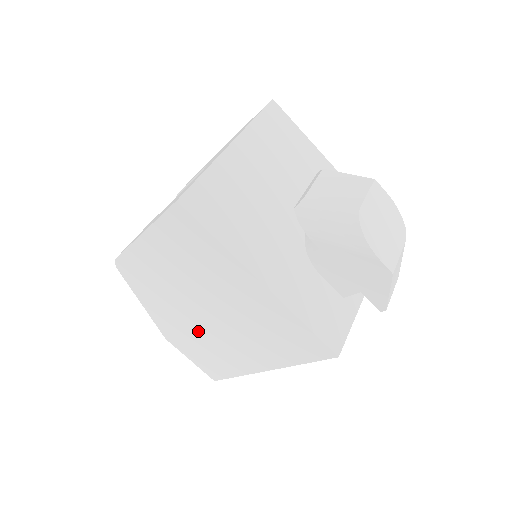
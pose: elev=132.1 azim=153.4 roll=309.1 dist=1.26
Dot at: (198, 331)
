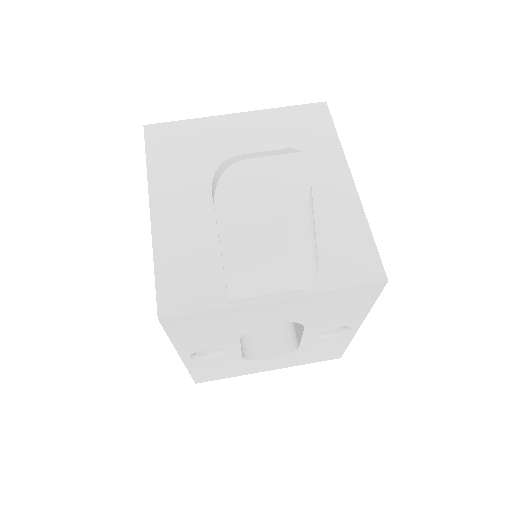
Dot at: occluded
